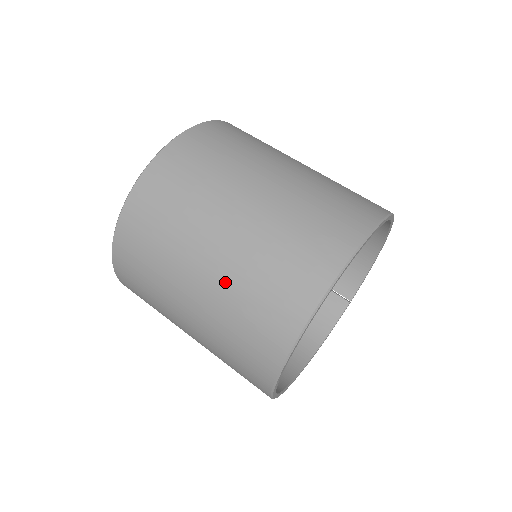
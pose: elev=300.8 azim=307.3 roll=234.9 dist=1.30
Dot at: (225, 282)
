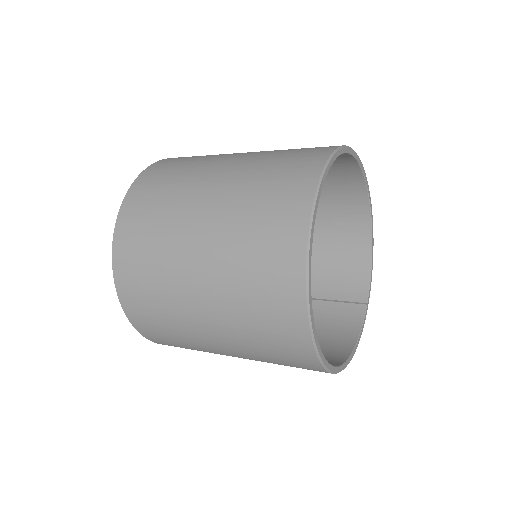
Dot at: (228, 208)
